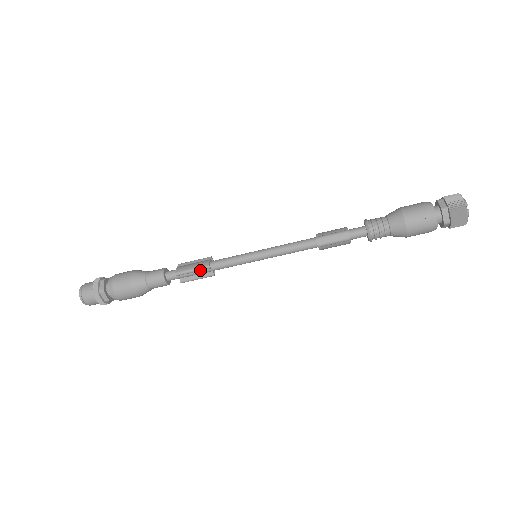
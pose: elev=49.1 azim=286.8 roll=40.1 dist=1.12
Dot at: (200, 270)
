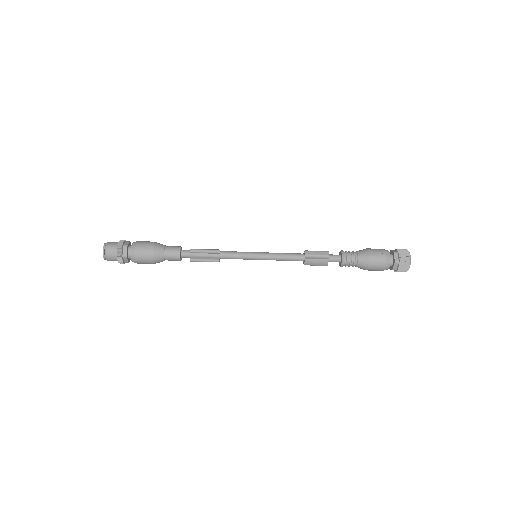
Dot at: (211, 252)
